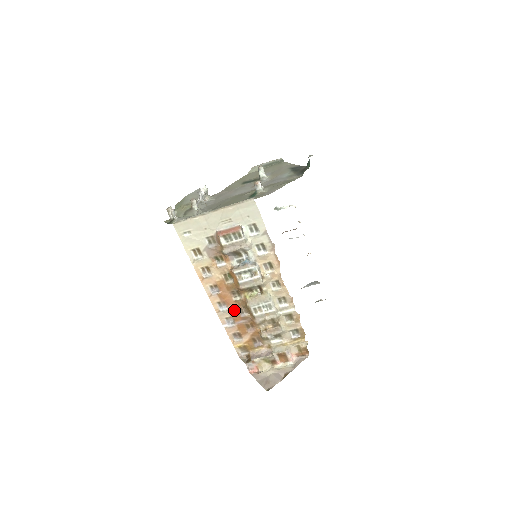
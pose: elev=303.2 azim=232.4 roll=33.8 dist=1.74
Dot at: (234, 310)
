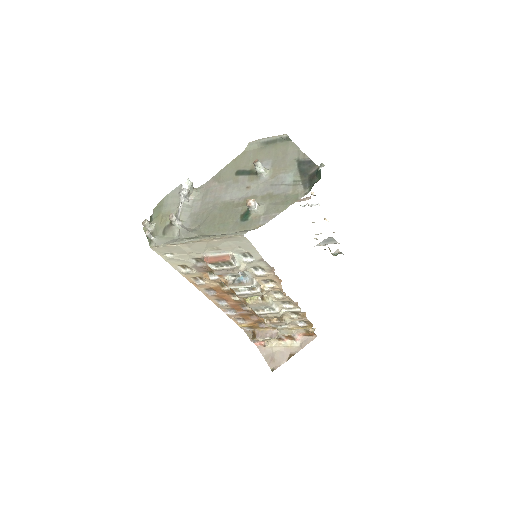
Dot at: (234, 305)
